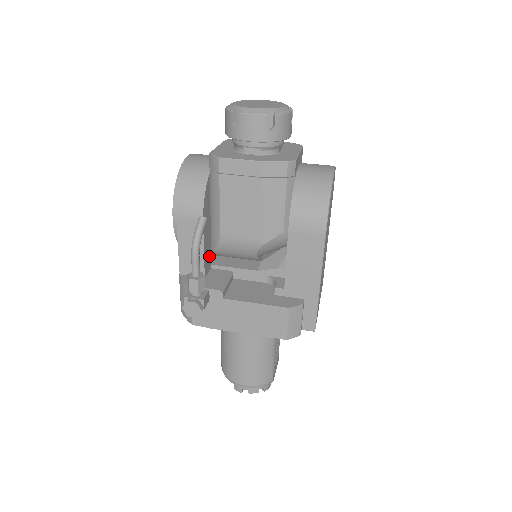
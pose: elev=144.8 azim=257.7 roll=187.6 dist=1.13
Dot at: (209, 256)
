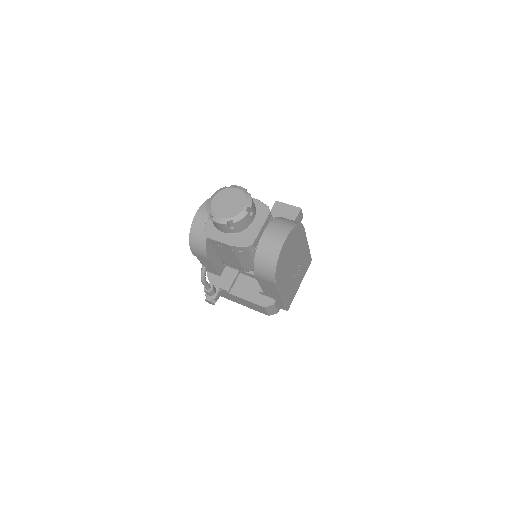
Dot at: (222, 263)
